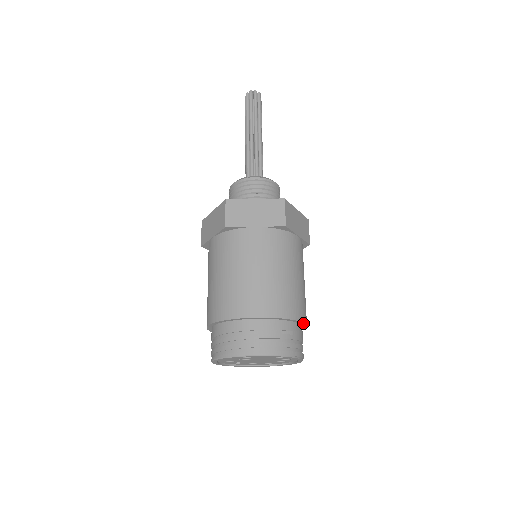
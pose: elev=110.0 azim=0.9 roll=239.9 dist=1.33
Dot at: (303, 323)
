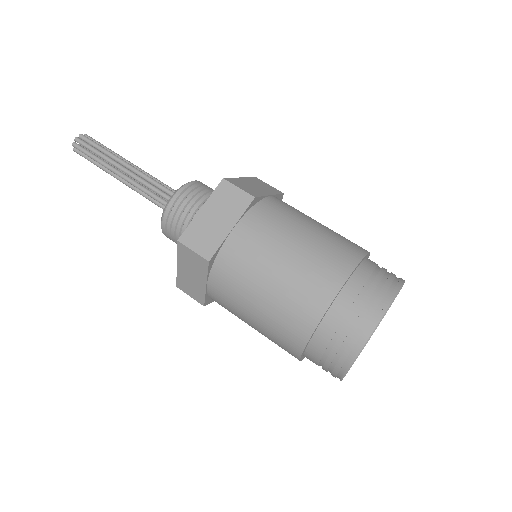
Dot at: occluded
